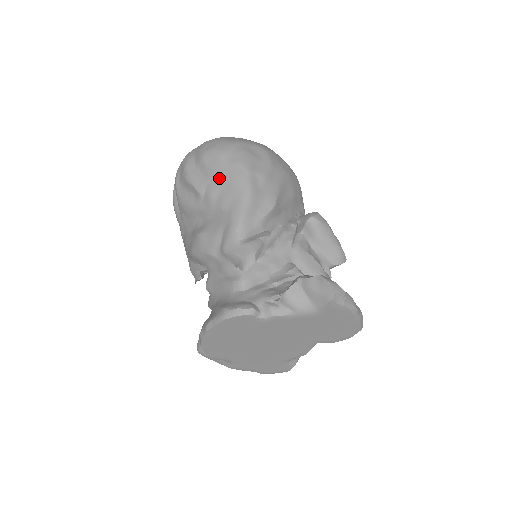
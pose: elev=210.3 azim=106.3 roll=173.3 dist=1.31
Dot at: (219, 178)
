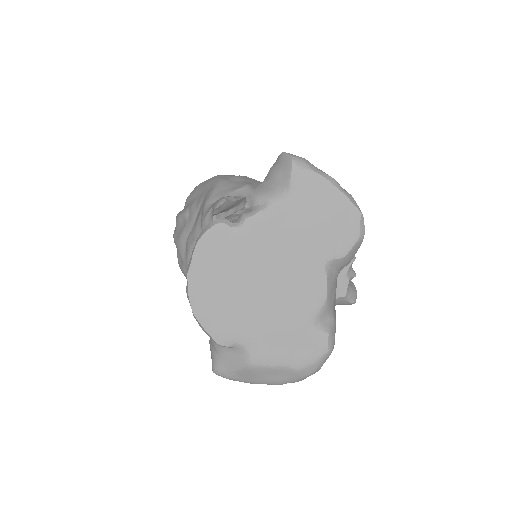
Dot at: (198, 193)
